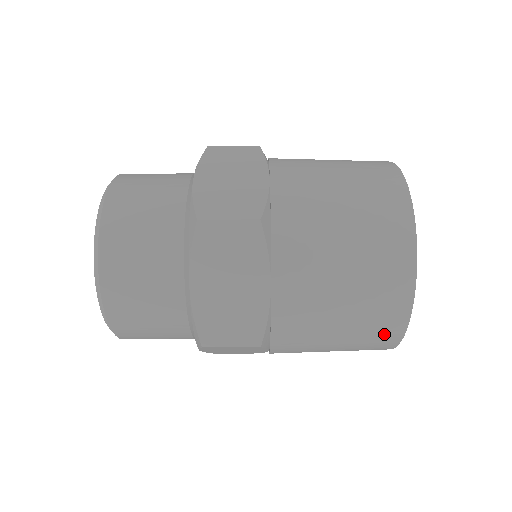
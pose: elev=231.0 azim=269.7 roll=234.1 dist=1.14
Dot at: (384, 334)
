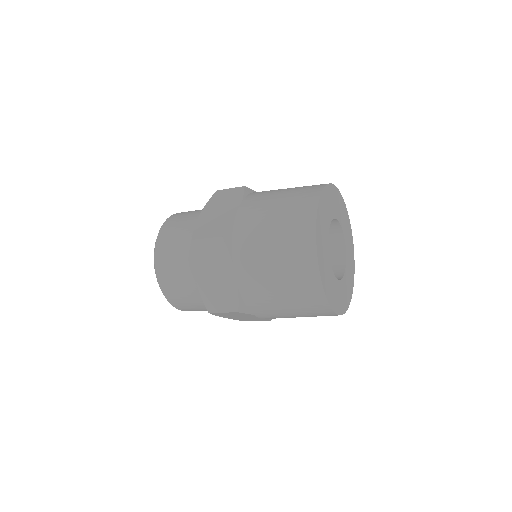
Dot at: (315, 303)
